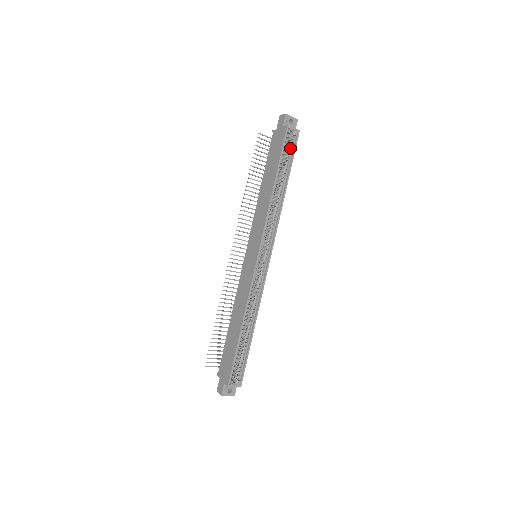
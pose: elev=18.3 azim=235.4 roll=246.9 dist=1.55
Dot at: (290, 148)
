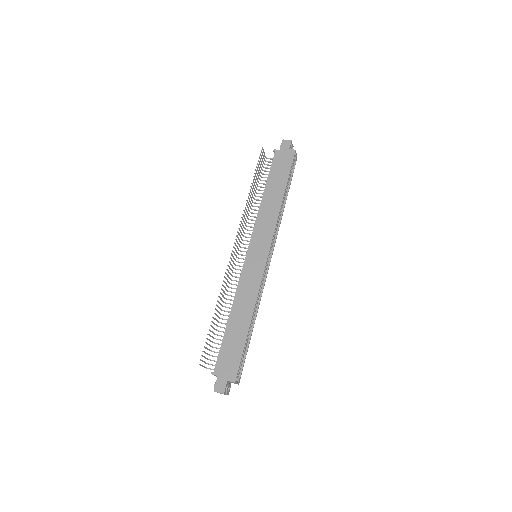
Dot at: occluded
